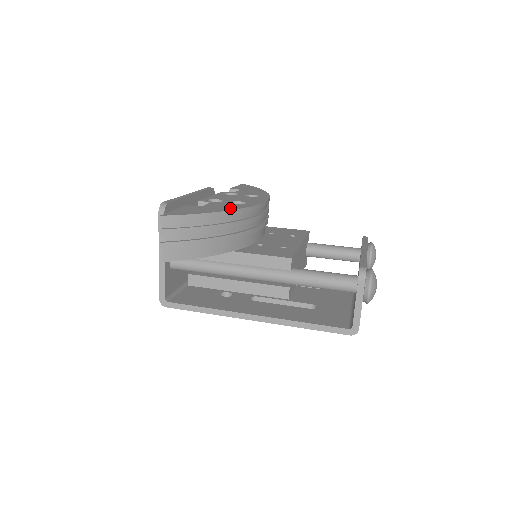
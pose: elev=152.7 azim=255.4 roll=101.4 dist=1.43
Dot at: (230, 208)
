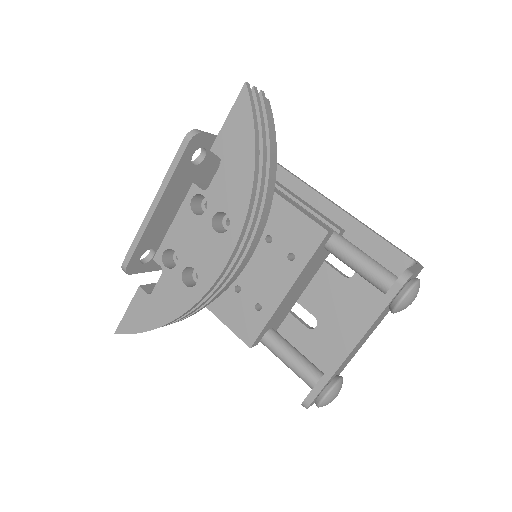
Dot at: (172, 312)
